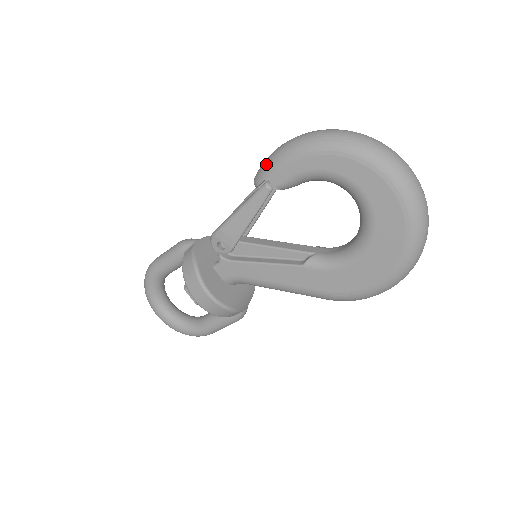
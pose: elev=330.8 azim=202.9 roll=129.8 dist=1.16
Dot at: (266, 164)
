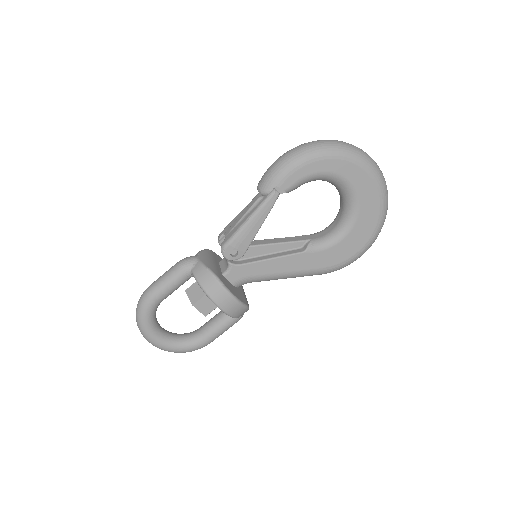
Dot at: (273, 174)
